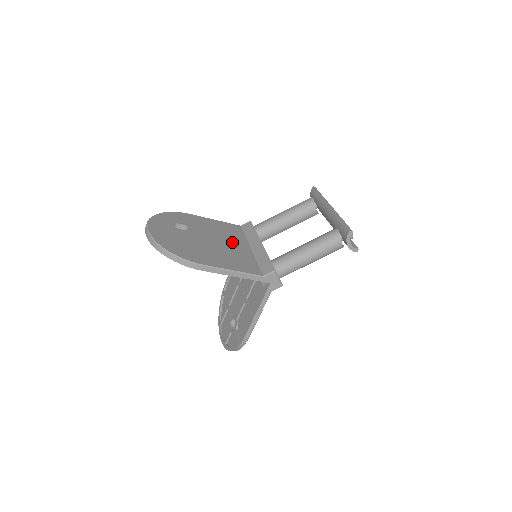
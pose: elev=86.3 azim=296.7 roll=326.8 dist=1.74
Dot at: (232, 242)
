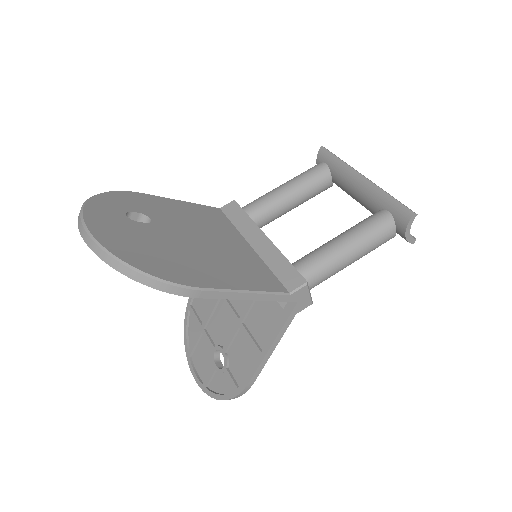
Dot at: (222, 237)
